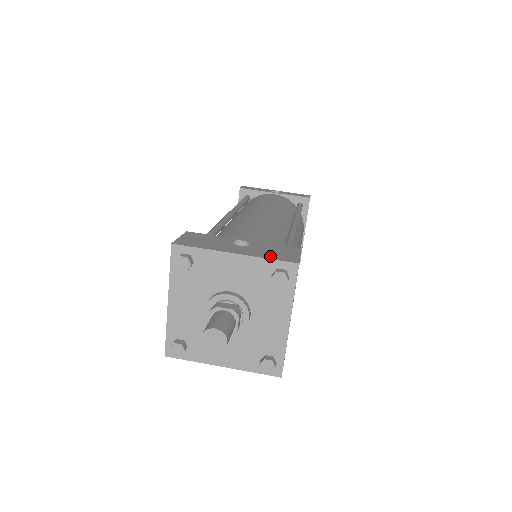
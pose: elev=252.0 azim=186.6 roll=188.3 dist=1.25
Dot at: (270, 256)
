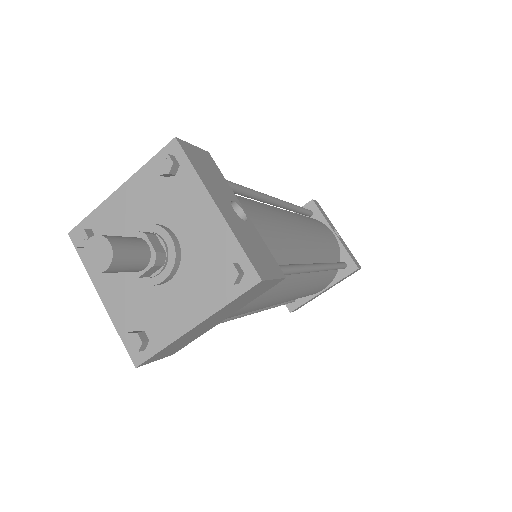
Dot at: (246, 245)
